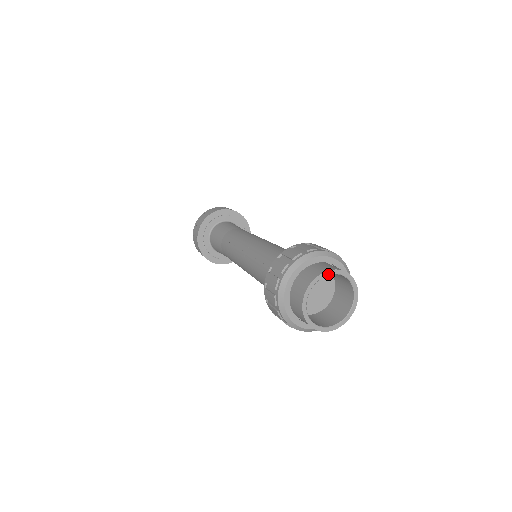
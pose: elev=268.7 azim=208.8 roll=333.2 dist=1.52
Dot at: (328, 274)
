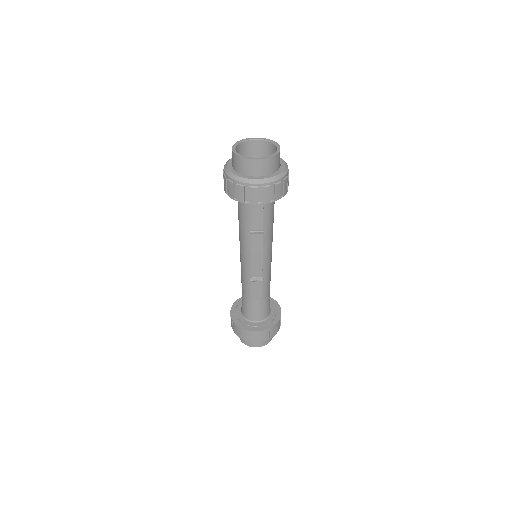
Dot at: (271, 142)
